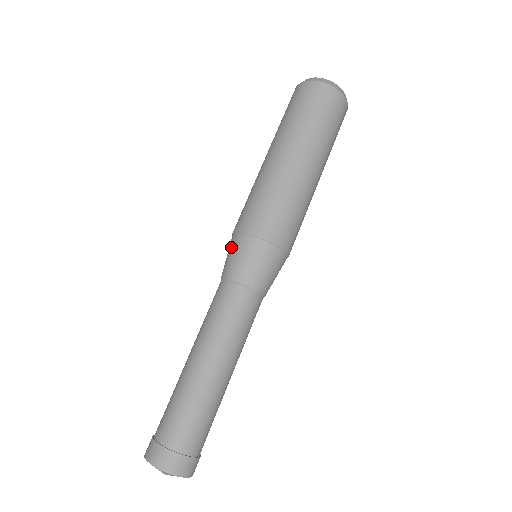
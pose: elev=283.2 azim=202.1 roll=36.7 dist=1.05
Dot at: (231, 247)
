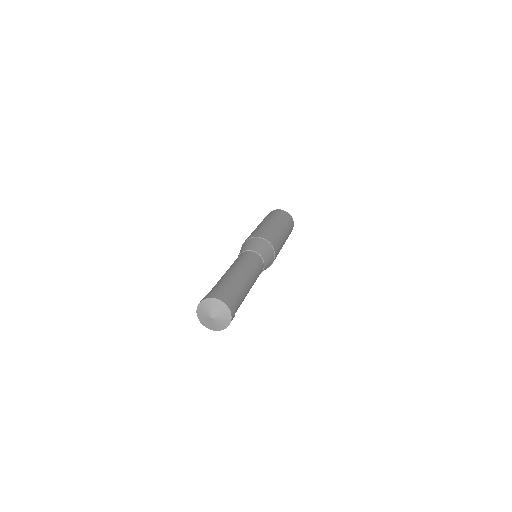
Dot at: (253, 241)
